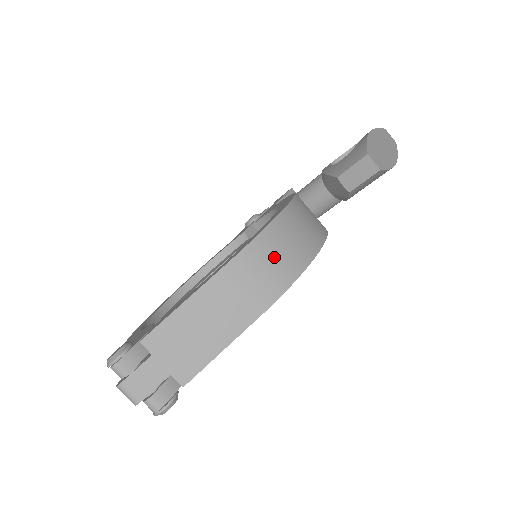
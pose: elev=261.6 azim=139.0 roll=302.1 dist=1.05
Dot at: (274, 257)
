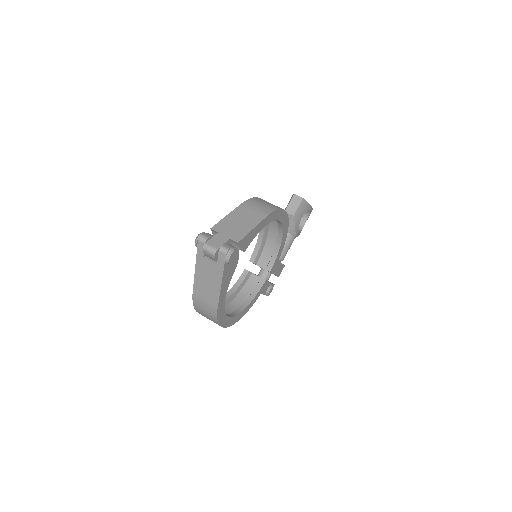
Dot at: (264, 203)
